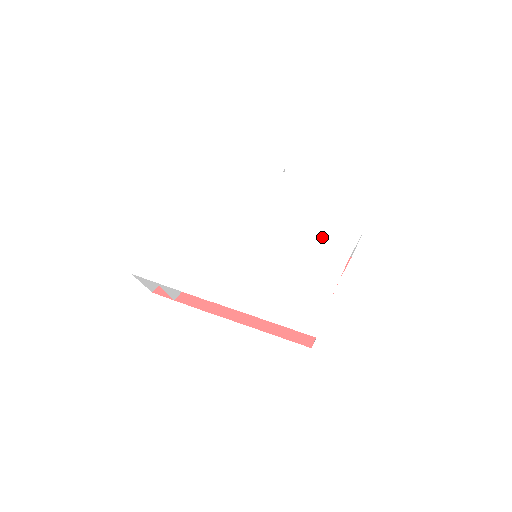
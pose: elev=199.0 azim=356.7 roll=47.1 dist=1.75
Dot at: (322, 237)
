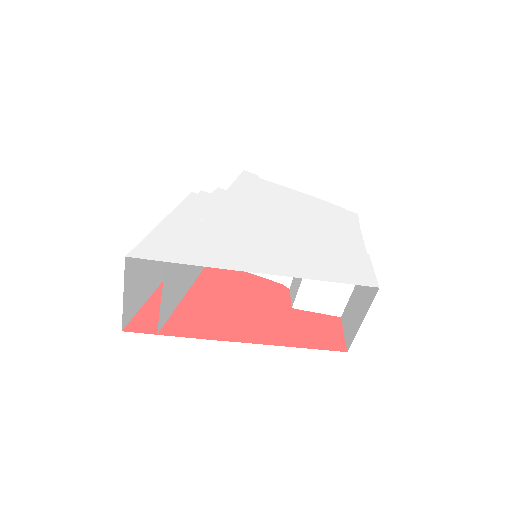
Dot at: (326, 216)
